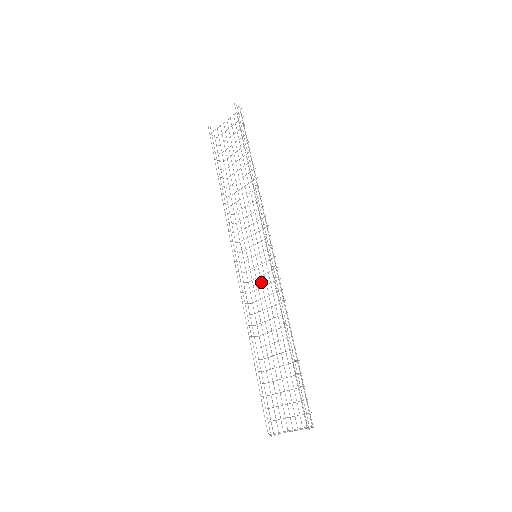
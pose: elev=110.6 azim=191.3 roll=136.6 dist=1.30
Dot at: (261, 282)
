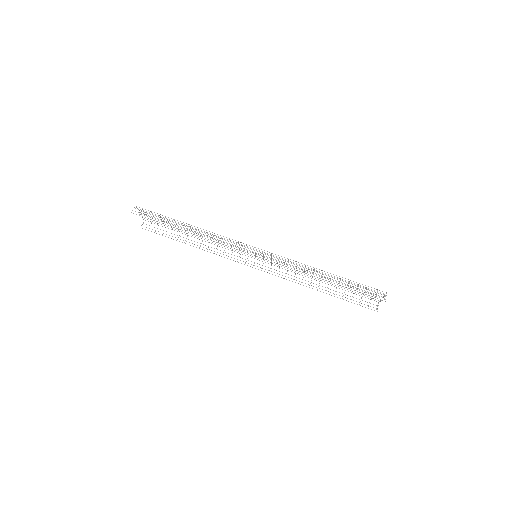
Dot at: occluded
